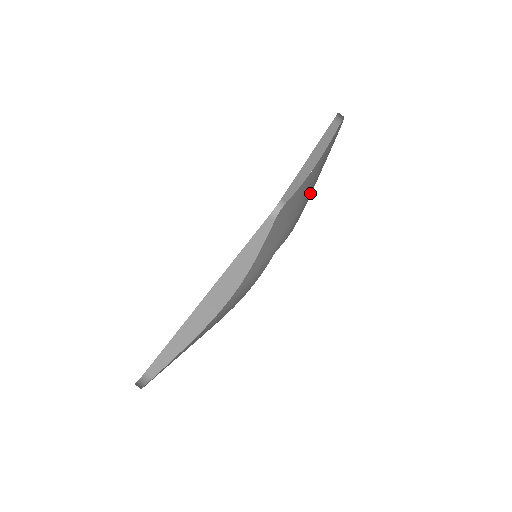
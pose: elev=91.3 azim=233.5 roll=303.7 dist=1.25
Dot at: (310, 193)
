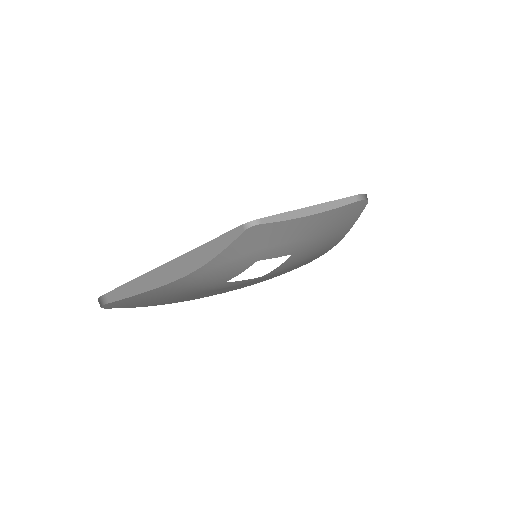
Dot at: (317, 236)
